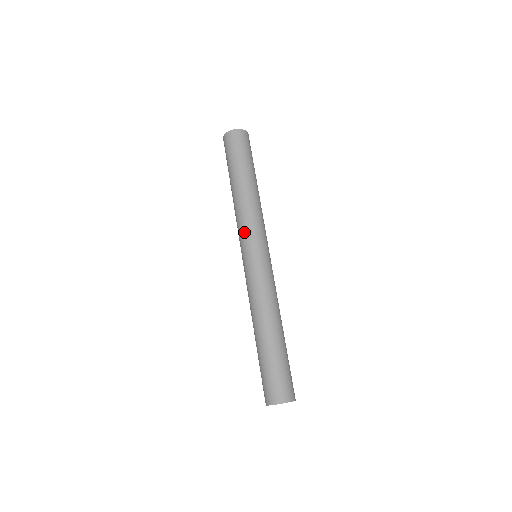
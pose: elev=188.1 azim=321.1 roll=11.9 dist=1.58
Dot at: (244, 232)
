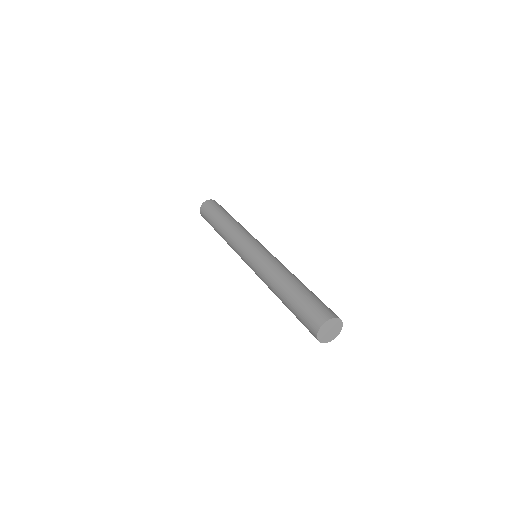
Dot at: (242, 238)
